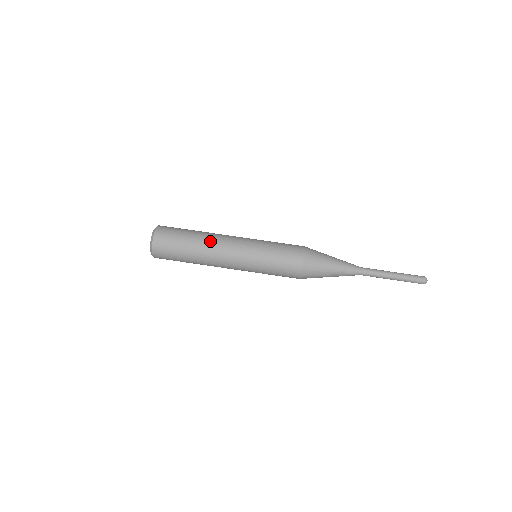
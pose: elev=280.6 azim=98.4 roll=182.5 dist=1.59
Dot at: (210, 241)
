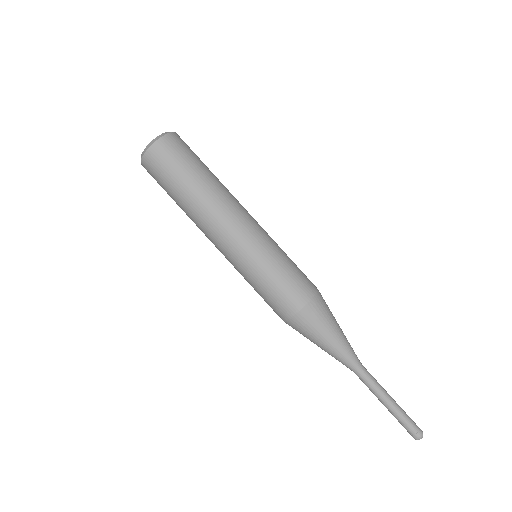
Dot at: (222, 194)
